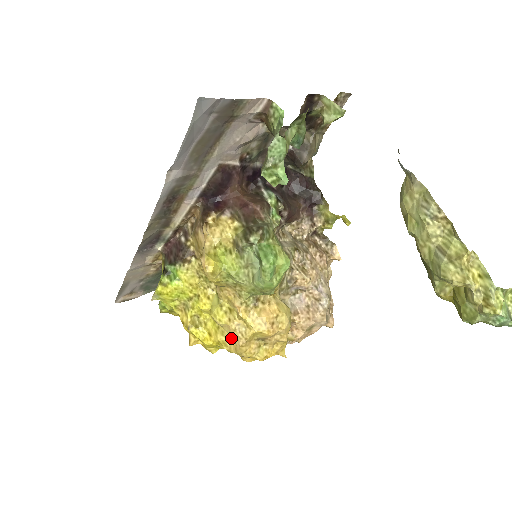
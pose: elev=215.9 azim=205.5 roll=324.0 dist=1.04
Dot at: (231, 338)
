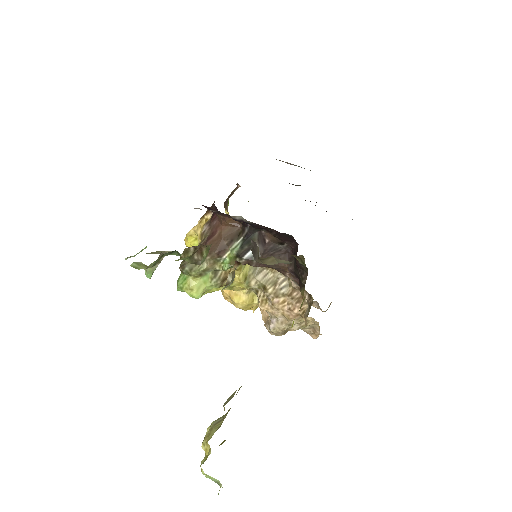
Dot at: occluded
